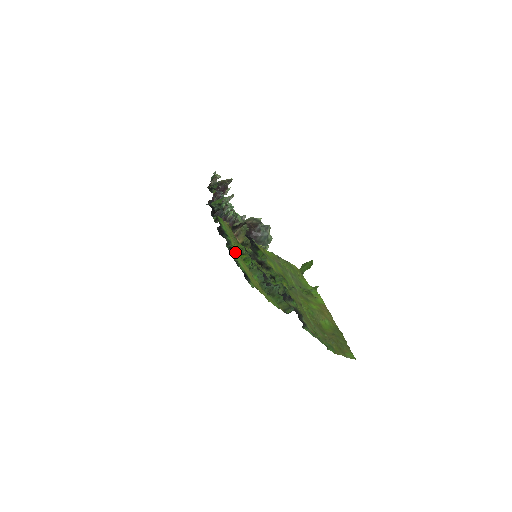
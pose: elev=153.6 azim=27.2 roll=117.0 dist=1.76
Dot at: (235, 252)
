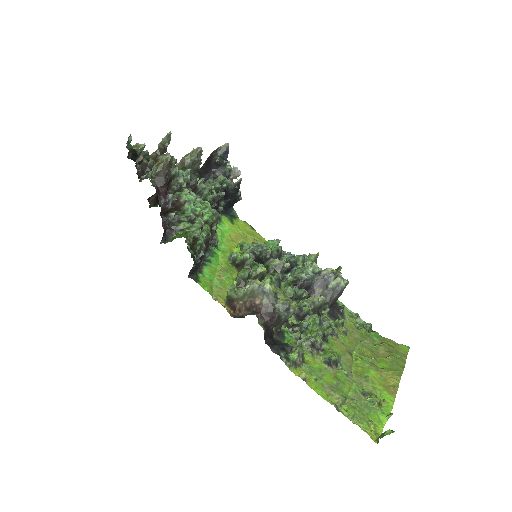
Dot at: (219, 244)
